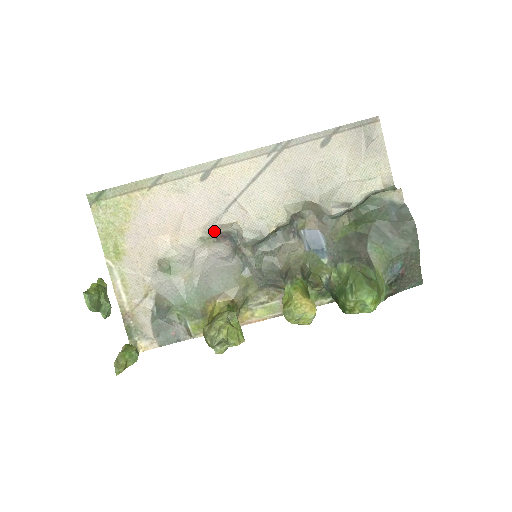
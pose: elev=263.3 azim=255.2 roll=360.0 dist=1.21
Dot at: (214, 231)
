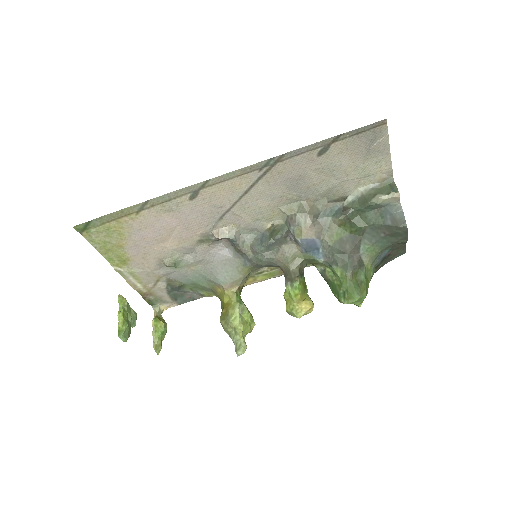
Dot at: (212, 235)
